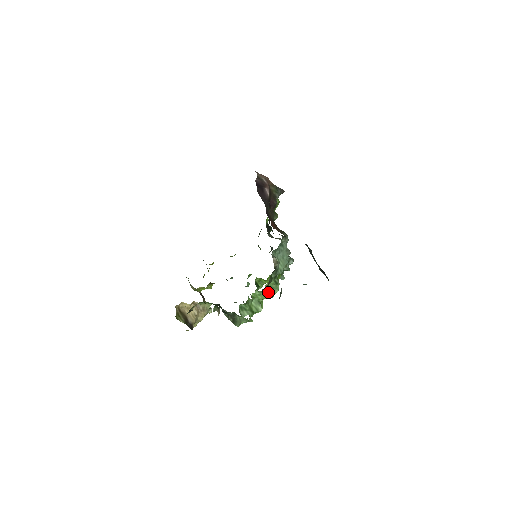
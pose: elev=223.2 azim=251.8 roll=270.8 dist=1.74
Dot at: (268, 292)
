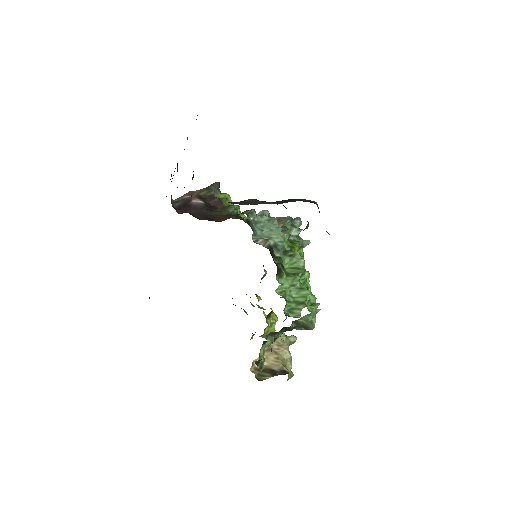
Dot at: (294, 272)
